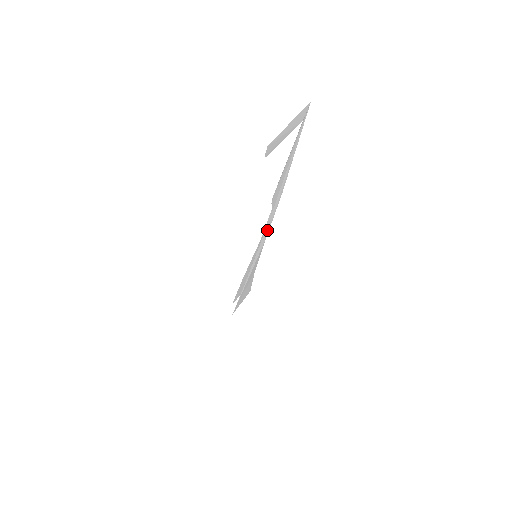
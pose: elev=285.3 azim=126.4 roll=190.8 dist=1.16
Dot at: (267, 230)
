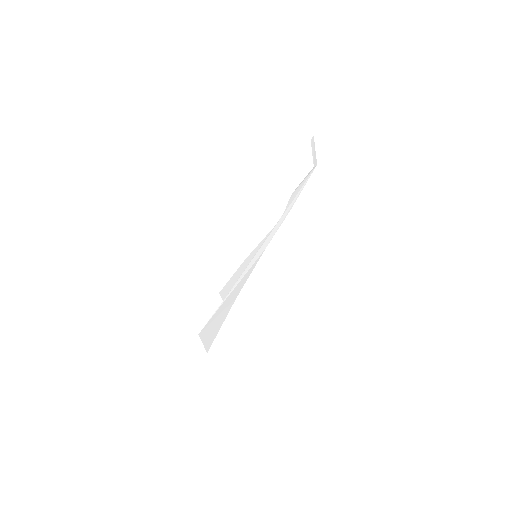
Dot at: (271, 237)
